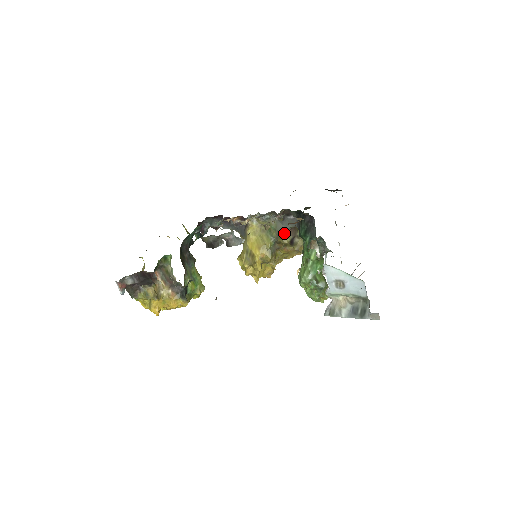
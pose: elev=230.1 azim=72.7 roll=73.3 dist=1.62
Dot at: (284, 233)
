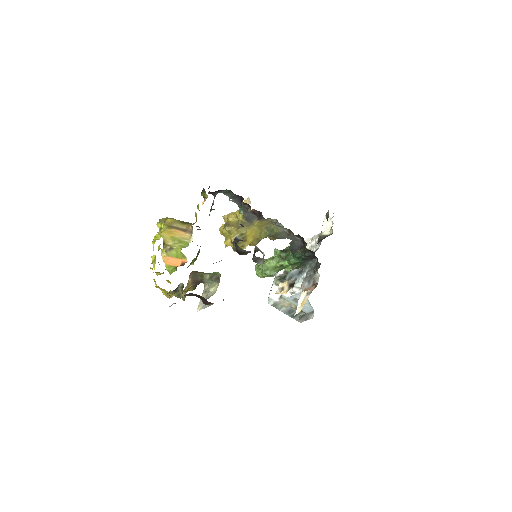
Dot at: (280, 238)
